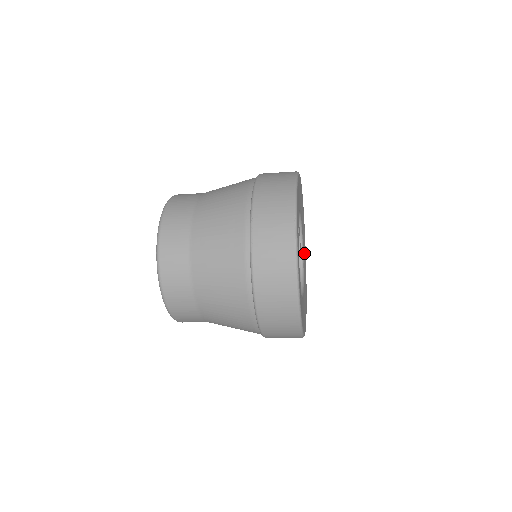
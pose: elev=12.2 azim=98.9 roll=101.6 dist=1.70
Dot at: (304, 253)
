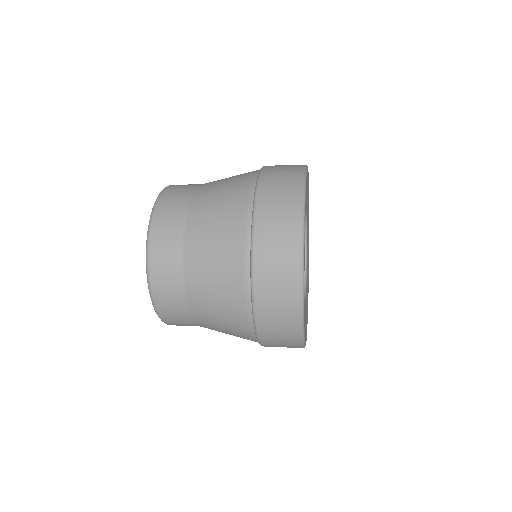
Dot at: occluded
